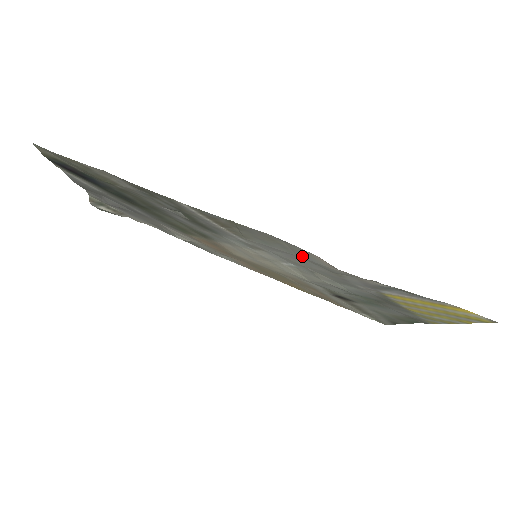
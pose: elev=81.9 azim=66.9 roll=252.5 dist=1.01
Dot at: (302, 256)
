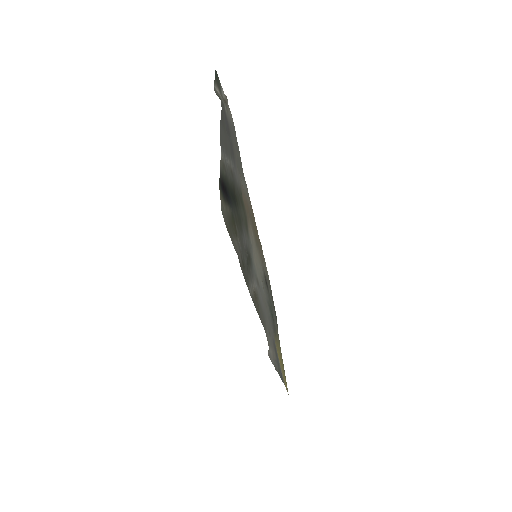
Dot at: occluded
